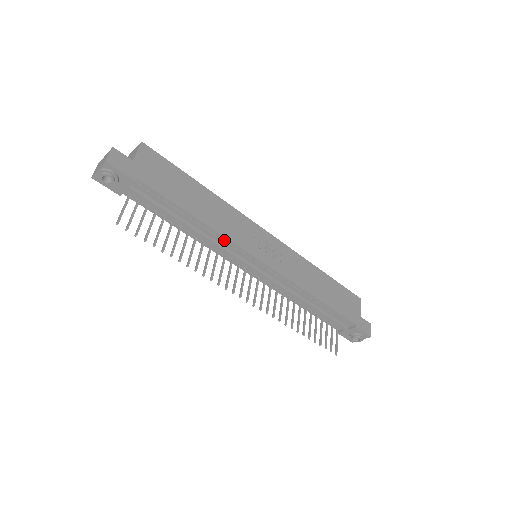
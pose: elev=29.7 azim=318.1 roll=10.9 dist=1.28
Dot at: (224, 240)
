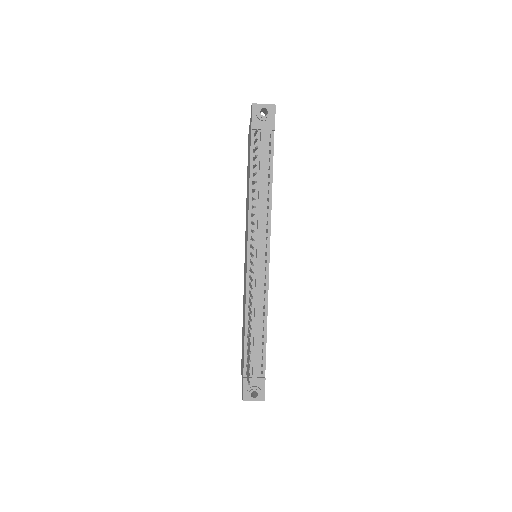
Dot at: (267, 217)
